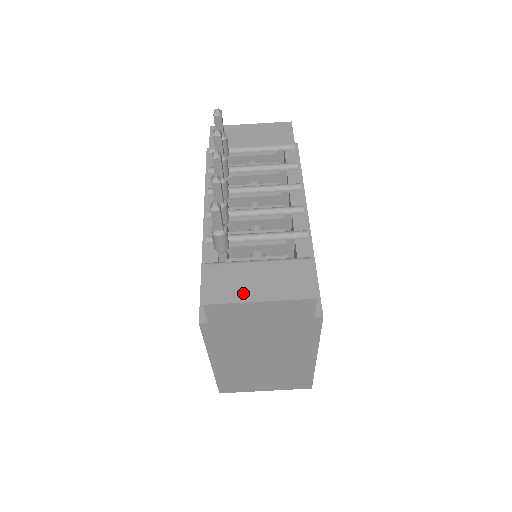
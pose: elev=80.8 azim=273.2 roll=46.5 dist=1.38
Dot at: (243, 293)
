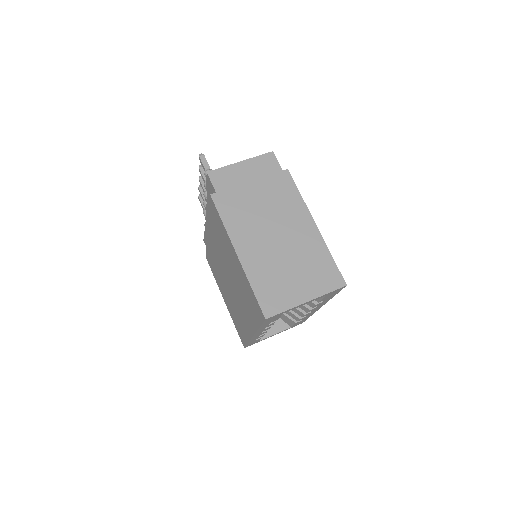
Dot at: occluded
